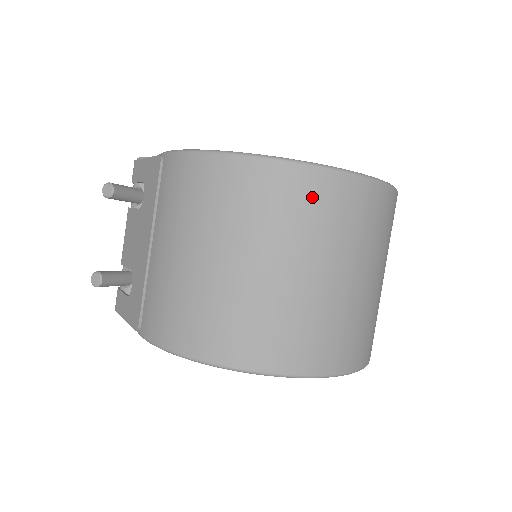
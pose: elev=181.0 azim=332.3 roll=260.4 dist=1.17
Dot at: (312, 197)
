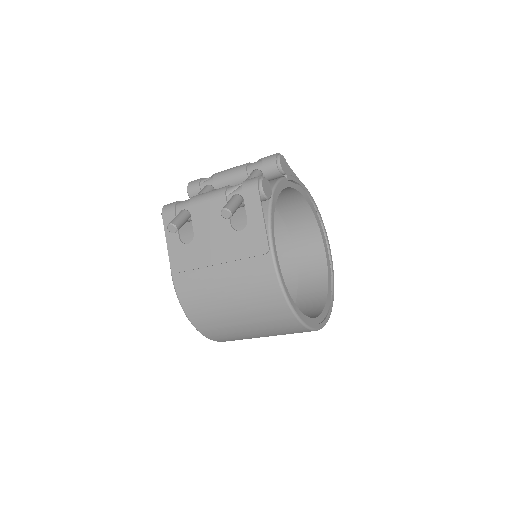
Dot at: (295, 332)
